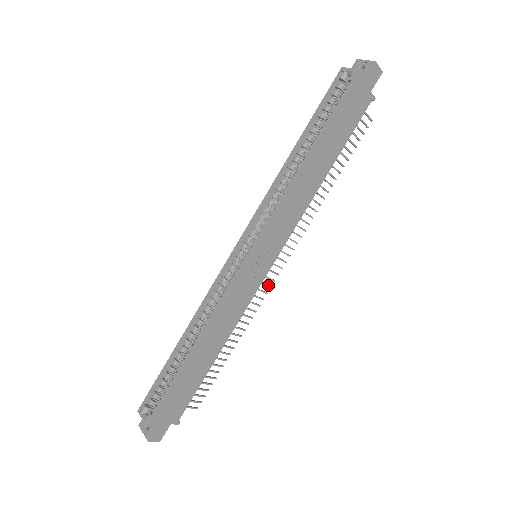
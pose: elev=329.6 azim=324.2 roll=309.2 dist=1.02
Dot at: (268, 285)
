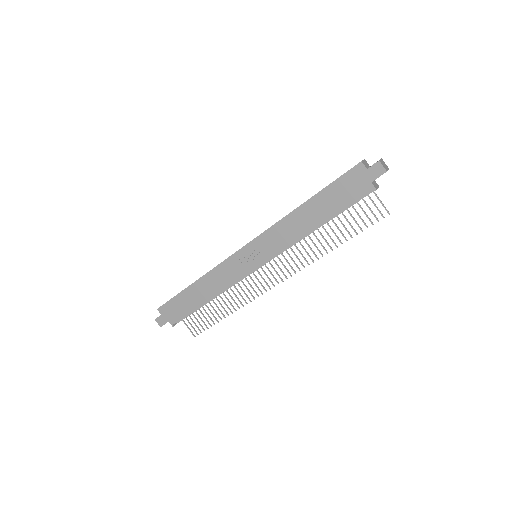
Dot at: (264, 288)
